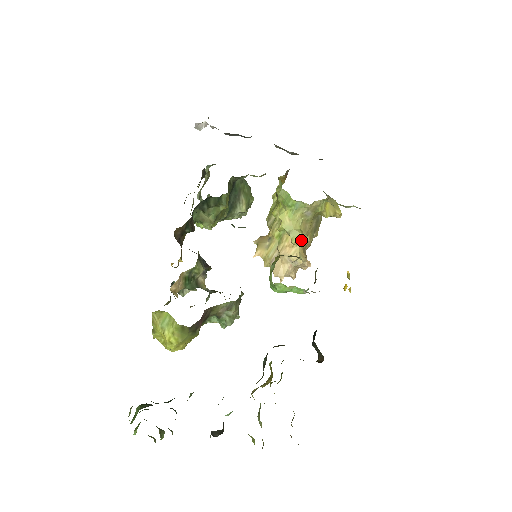
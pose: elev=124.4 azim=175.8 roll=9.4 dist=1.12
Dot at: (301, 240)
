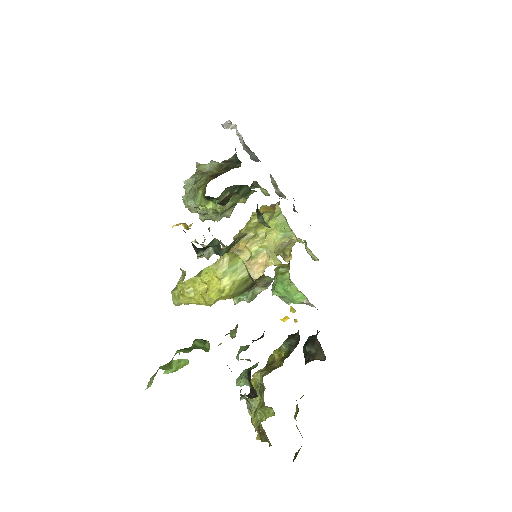
Dot at: (277, 263)
